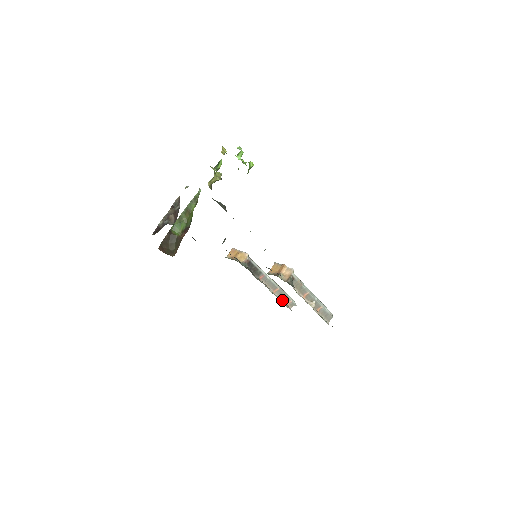
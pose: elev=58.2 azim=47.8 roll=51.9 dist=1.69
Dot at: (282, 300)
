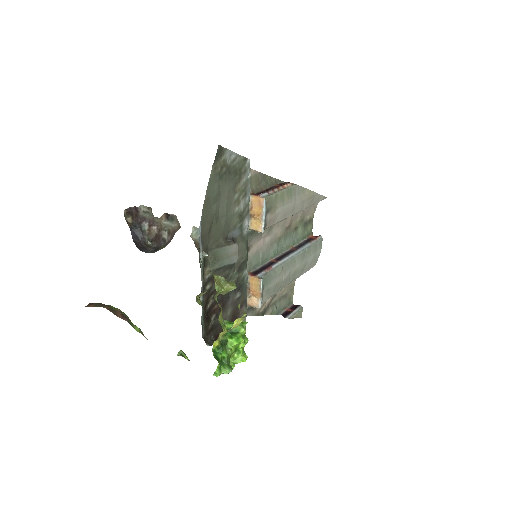
Dot at: occluded
